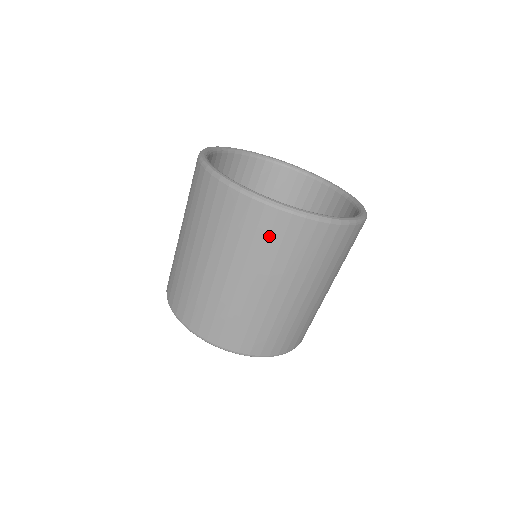
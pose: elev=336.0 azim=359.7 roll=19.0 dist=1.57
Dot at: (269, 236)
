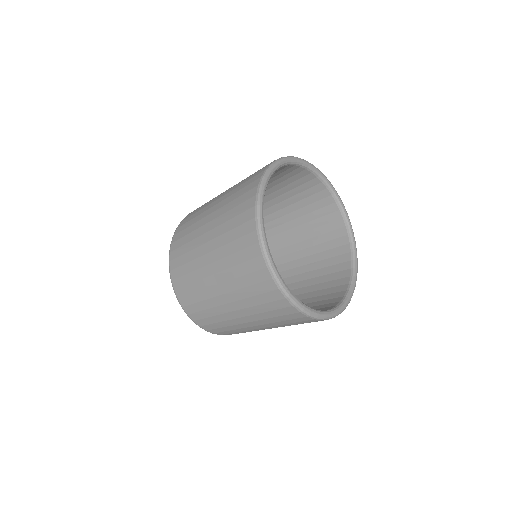
Dot at: (274, 310)
